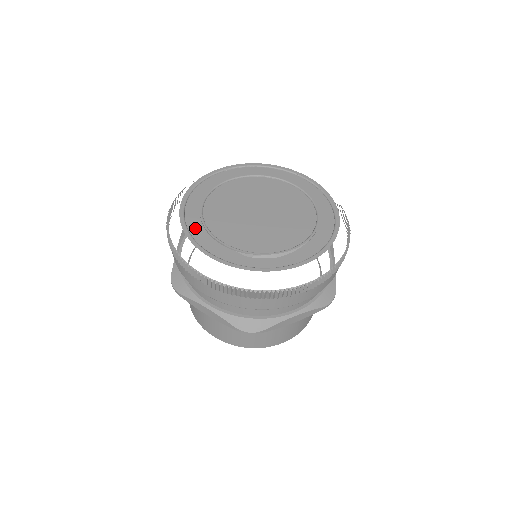
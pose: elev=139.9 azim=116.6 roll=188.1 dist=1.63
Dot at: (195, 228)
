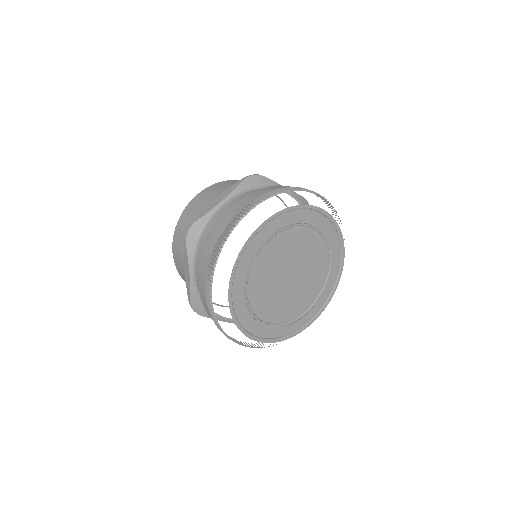
Dot at: (244, 319)
